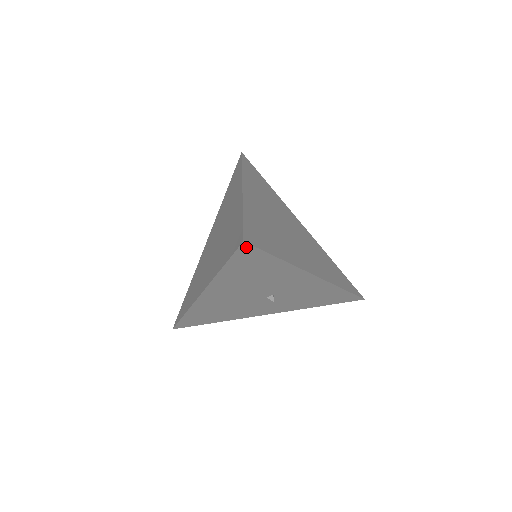
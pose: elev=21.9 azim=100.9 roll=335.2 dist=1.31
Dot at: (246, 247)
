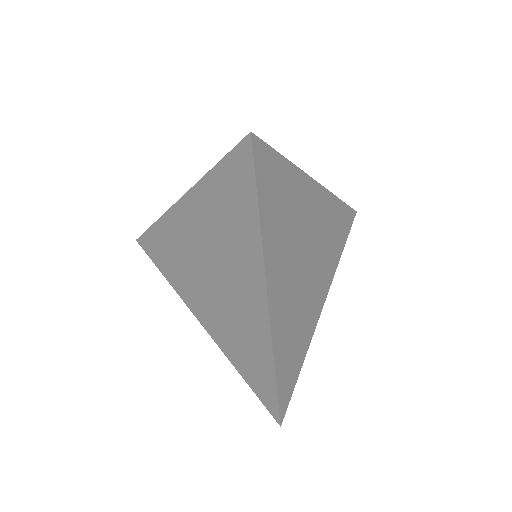
Dot at: occluded
